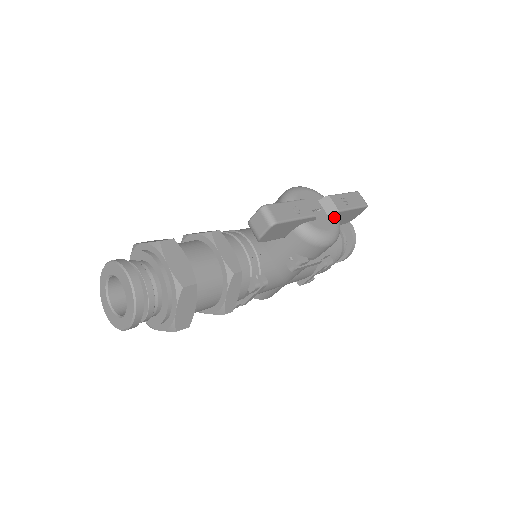
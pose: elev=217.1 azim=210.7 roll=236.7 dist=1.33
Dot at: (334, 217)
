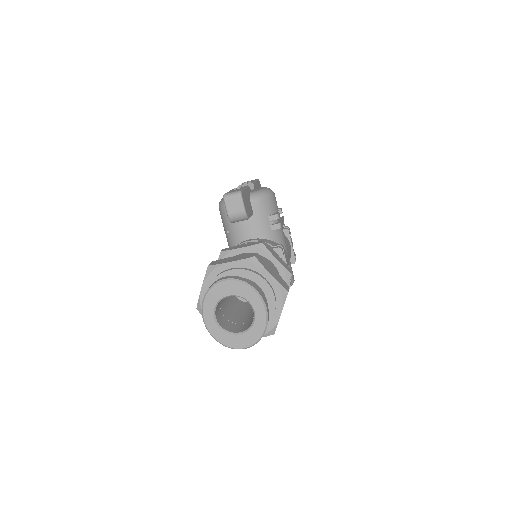
Dot at: occluded
